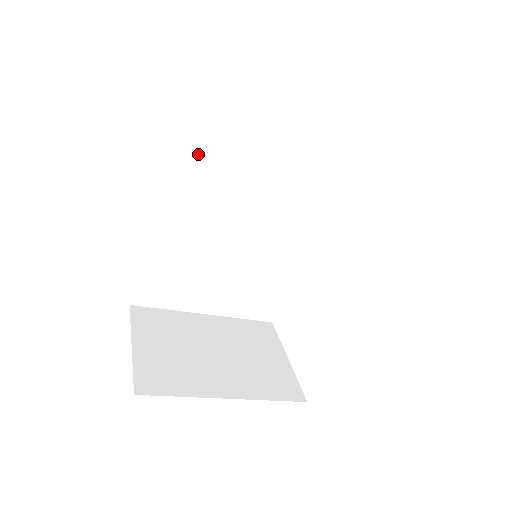
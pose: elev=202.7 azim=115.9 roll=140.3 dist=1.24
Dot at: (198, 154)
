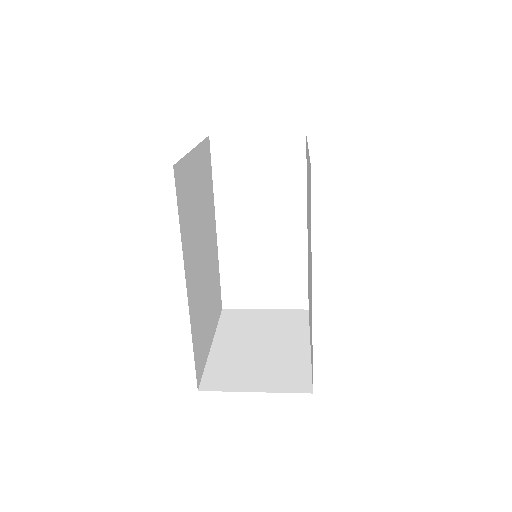
Dot at: (185, 225)
